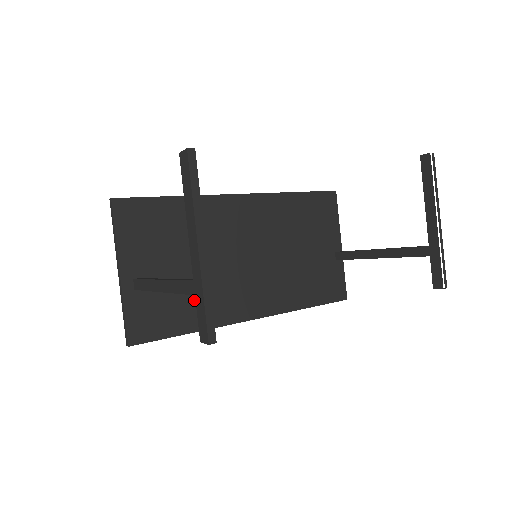
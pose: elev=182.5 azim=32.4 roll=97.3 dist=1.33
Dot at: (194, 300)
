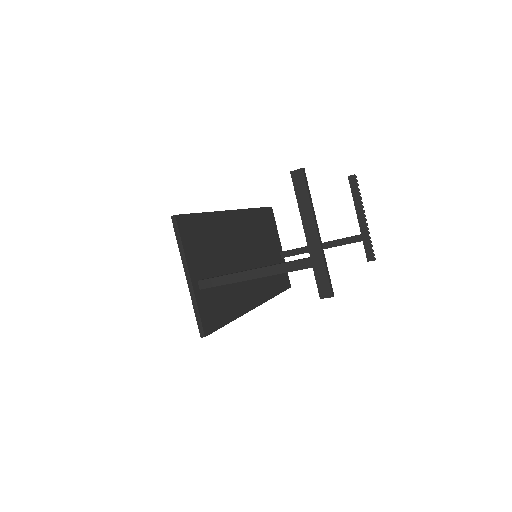
Dot at: (228, 295)
